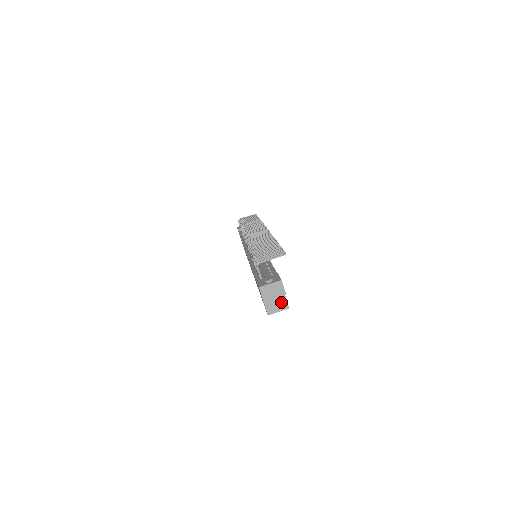
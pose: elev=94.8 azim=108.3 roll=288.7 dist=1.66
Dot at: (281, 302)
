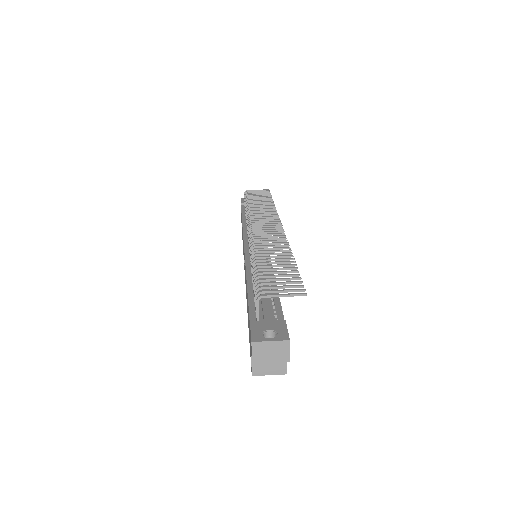
Dot at: (277, 363)
